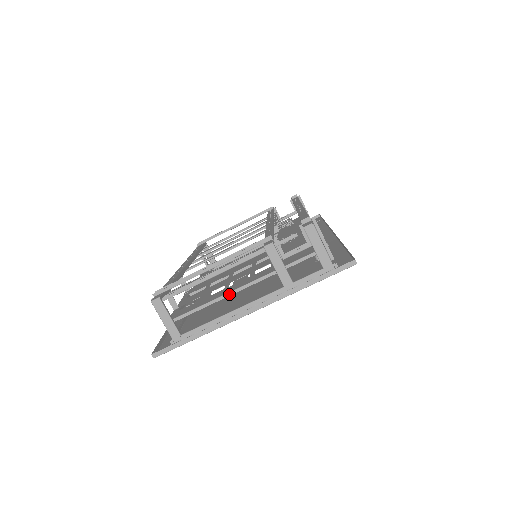
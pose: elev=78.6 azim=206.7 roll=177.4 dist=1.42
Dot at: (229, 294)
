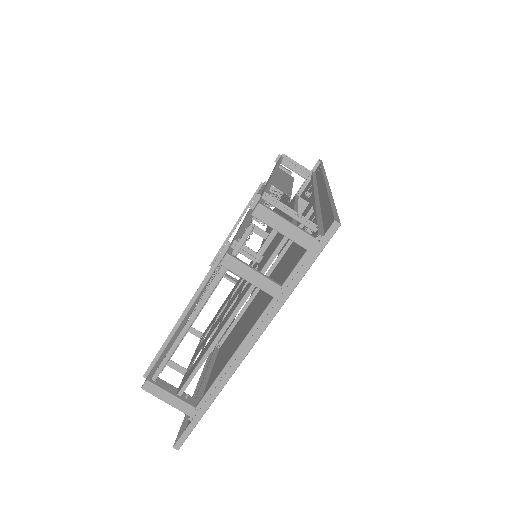
Dot at: (218, 337)
